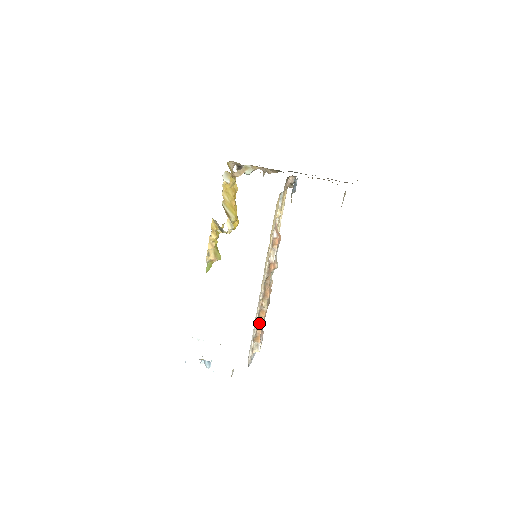
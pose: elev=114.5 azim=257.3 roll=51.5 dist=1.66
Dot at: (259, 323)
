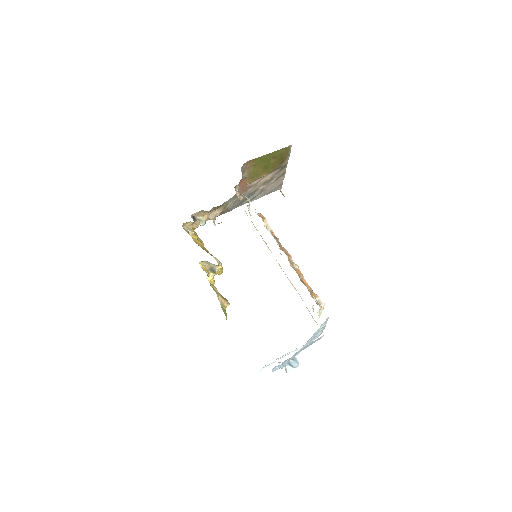
Dot at: (303, 282)
